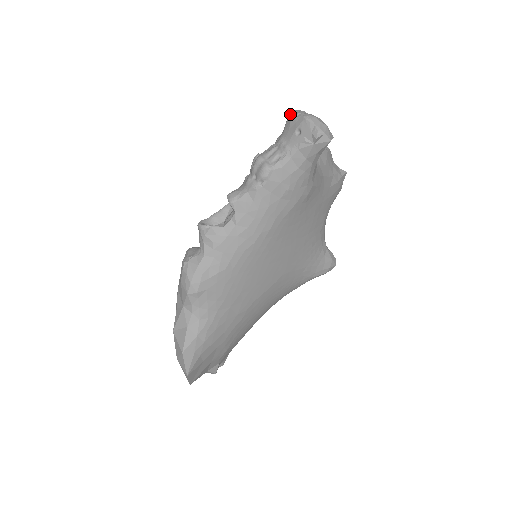
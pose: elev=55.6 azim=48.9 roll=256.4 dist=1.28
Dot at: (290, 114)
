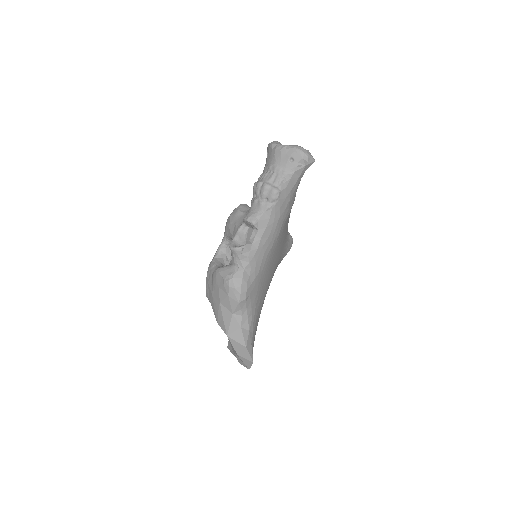
Dot at: (276, 147)
